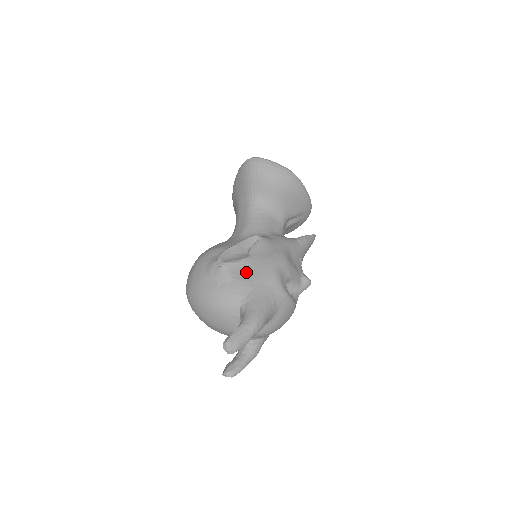
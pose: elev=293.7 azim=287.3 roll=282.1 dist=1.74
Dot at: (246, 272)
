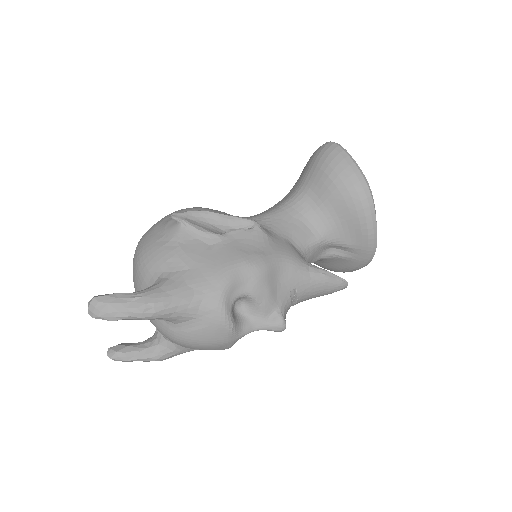
Dot at: (199, 247)
